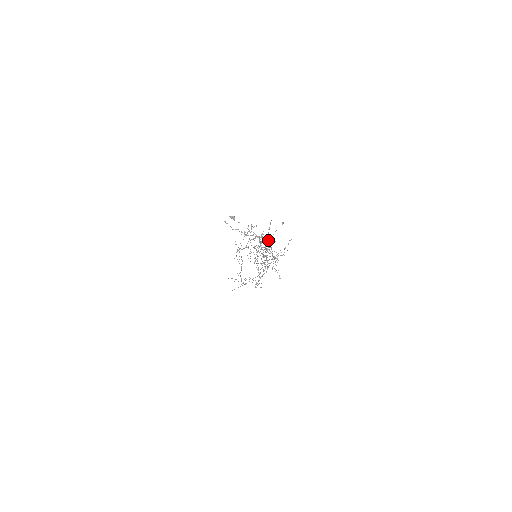
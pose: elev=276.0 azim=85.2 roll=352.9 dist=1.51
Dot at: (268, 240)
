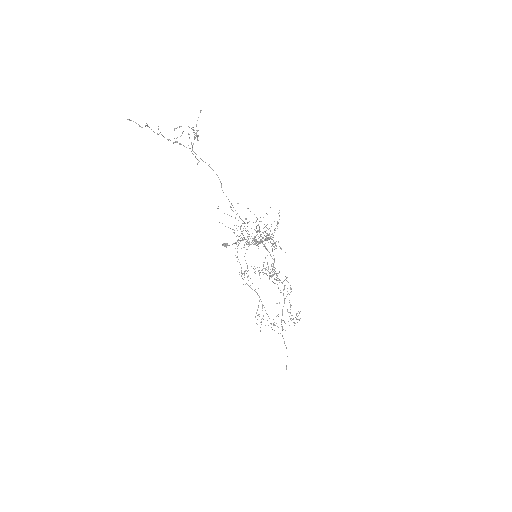
Dot at: occluded
